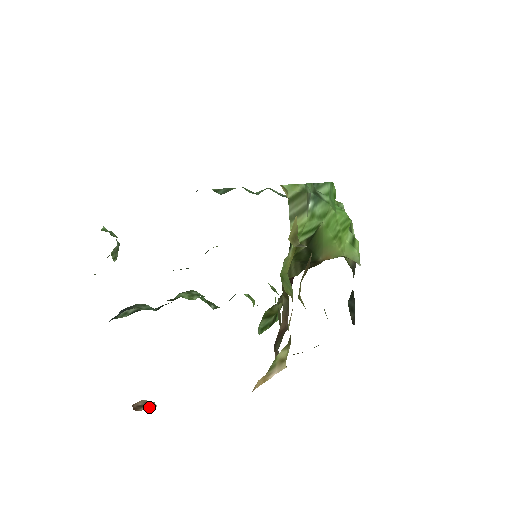
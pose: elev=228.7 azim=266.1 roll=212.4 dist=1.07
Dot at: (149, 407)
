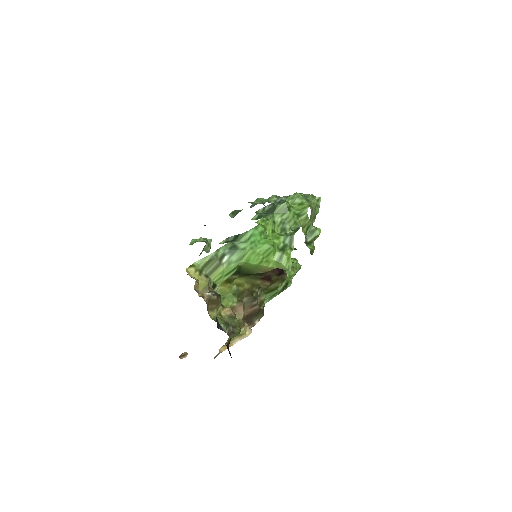
Dot at: (184, 357)
